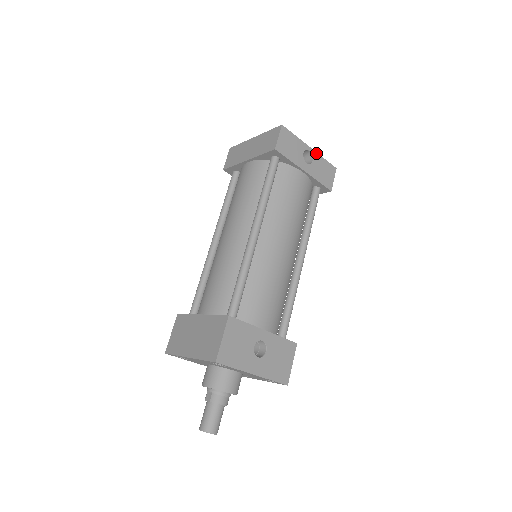
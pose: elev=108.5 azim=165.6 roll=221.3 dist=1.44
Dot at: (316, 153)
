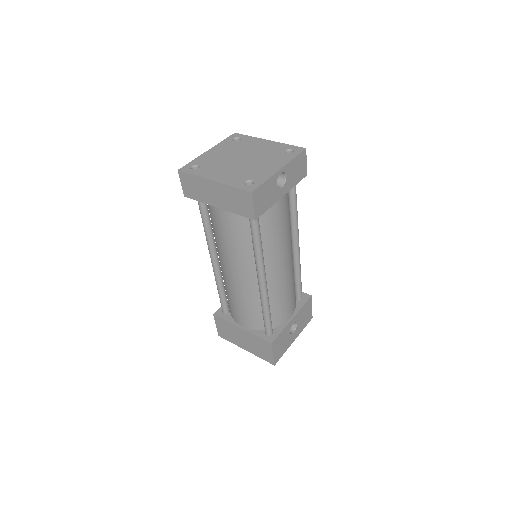
Dot at: (286, 165)
